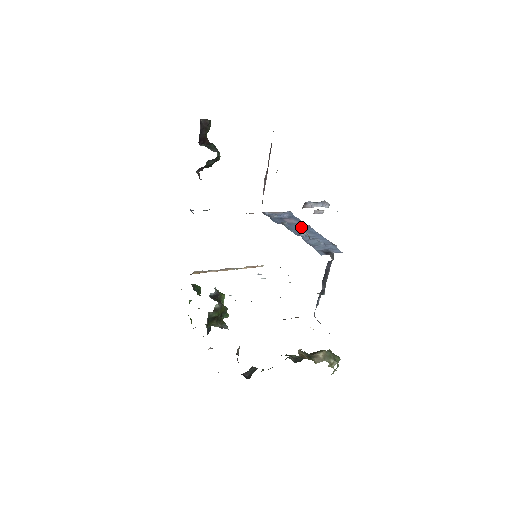
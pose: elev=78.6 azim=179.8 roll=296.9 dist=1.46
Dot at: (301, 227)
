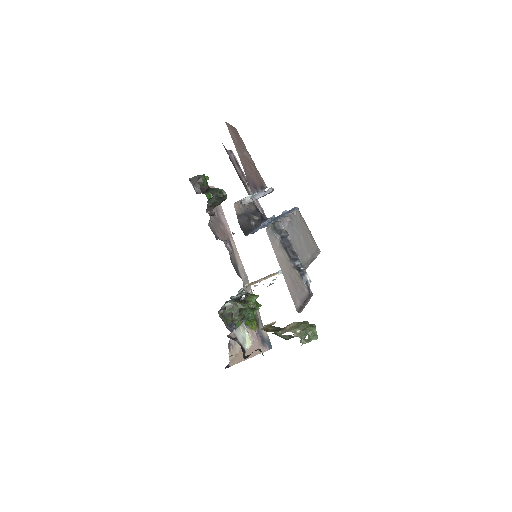
Dot at: occluded
